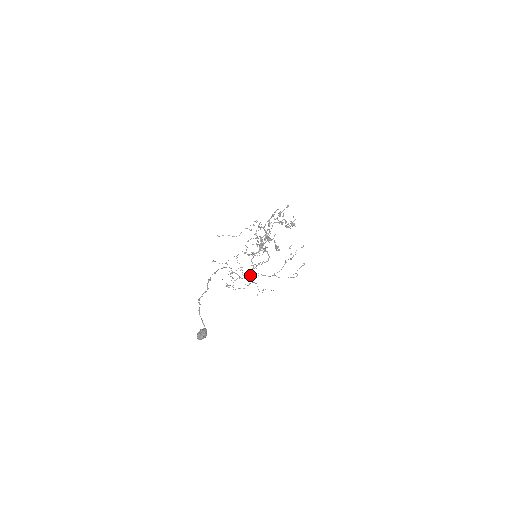
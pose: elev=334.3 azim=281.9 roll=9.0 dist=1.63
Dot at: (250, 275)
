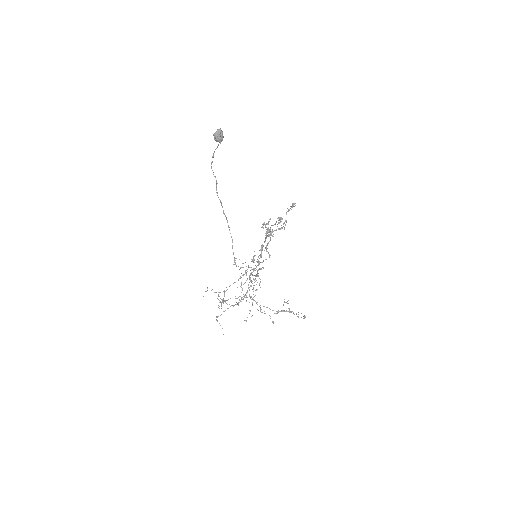
Dot at: occluded
